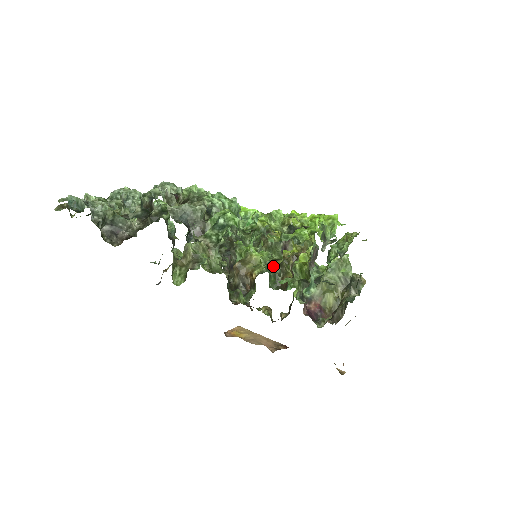
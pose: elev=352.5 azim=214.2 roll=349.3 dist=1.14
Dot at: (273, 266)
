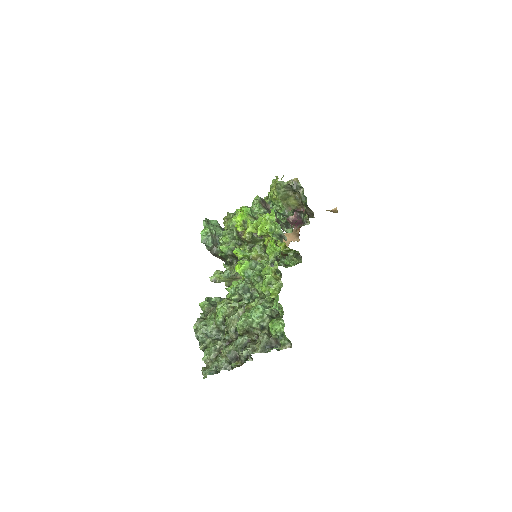
Dot at: occluded
